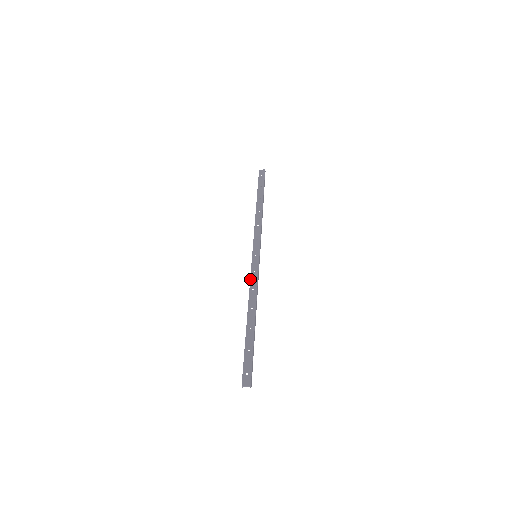
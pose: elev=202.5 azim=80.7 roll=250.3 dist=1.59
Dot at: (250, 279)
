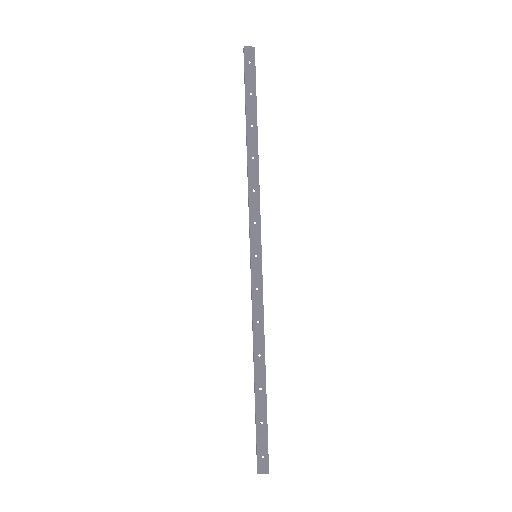
Dot at: (252, 303)
